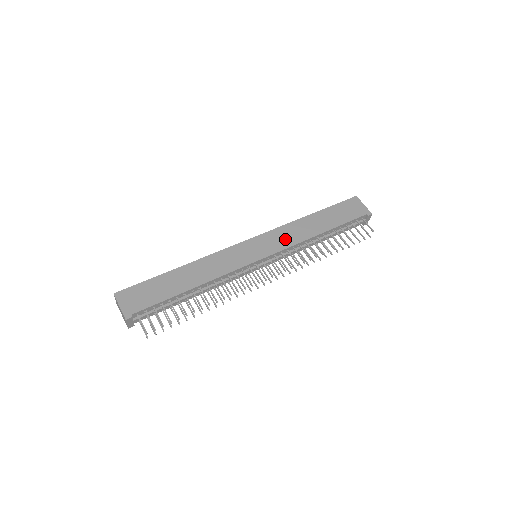
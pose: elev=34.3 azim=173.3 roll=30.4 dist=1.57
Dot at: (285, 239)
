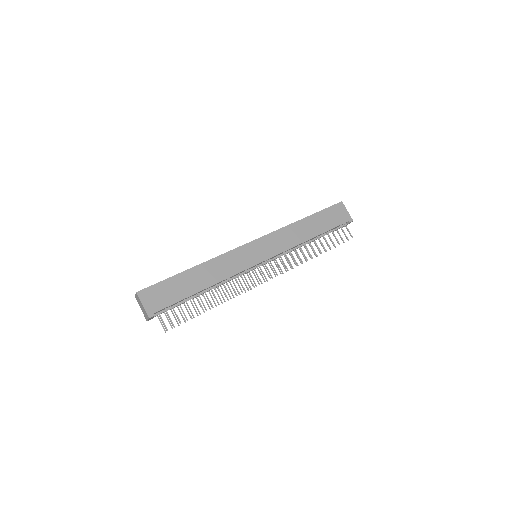
Dot at: (282, 243)
